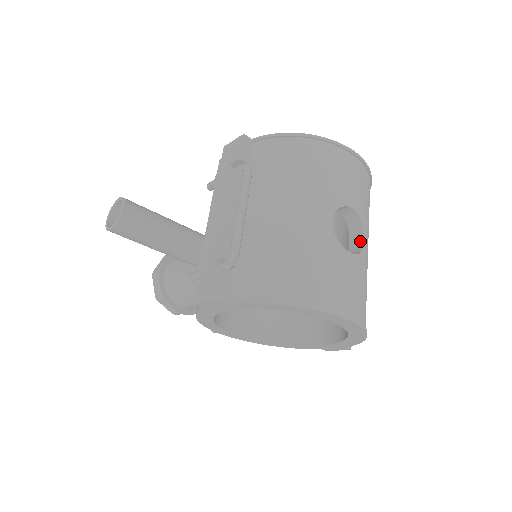
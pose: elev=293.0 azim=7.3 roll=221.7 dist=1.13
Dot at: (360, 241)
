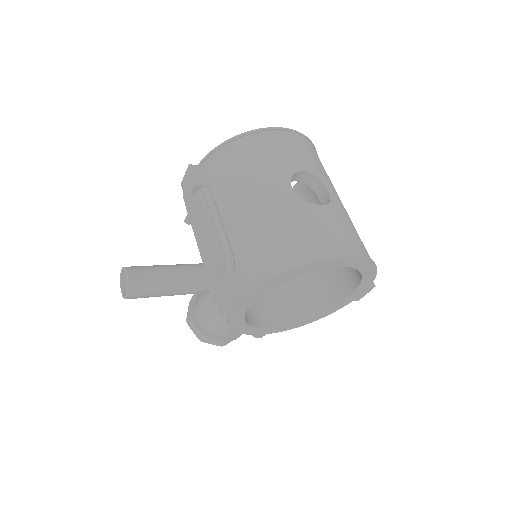
Dot at: (326, 193)
